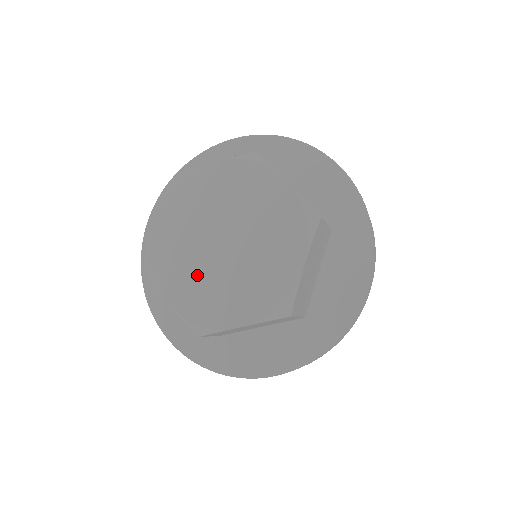
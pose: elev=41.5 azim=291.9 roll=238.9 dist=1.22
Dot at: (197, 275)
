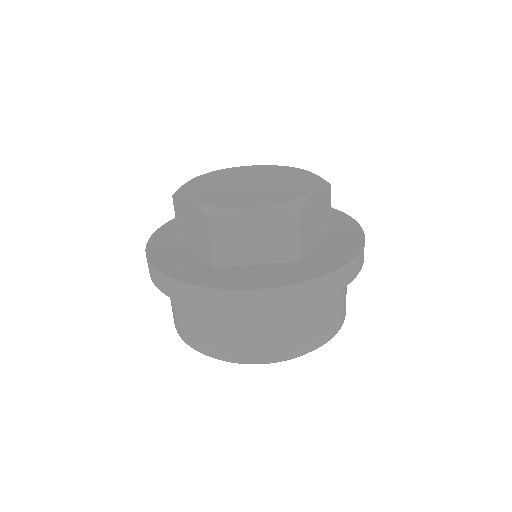
Dot at: (222, 192)
